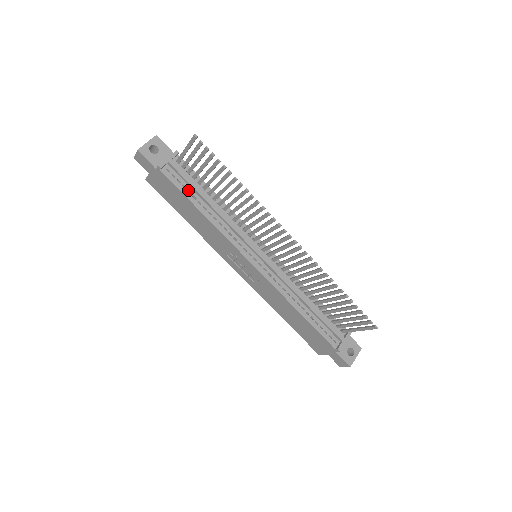
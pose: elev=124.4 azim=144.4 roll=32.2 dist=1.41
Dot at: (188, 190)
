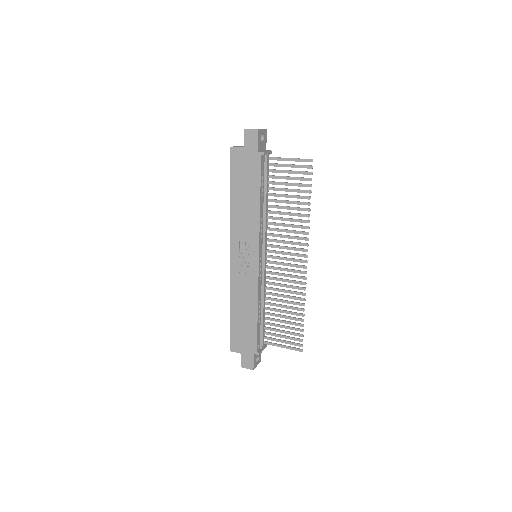
Dot at: (262, 182)
